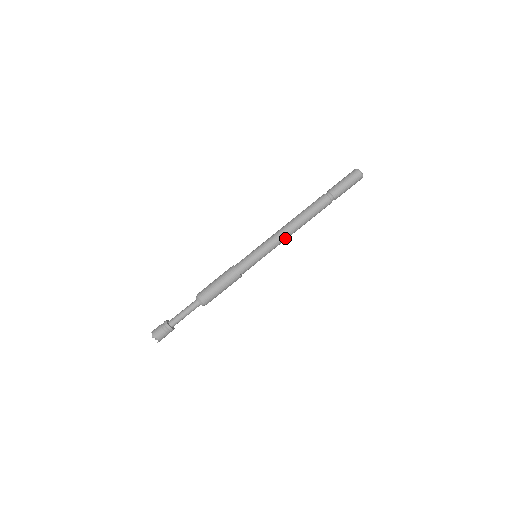
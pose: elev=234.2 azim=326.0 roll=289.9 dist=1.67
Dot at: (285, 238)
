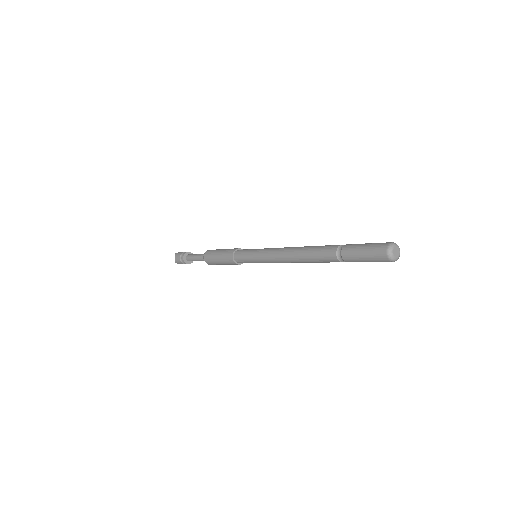
Dot at: occluded
